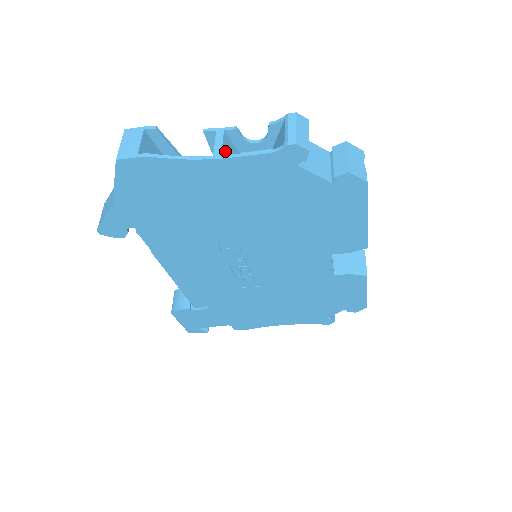
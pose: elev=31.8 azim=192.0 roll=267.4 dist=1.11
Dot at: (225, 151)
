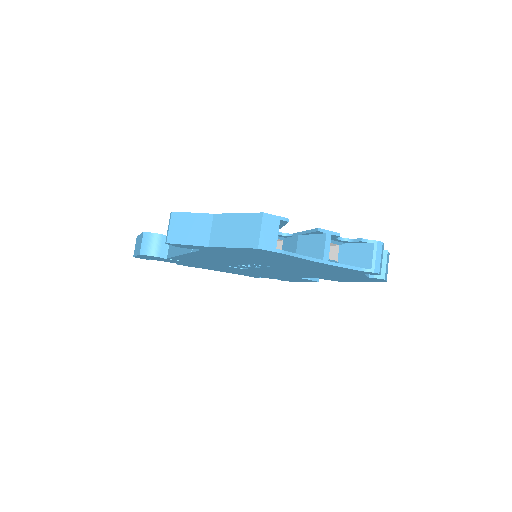
Dot at: (328, 252)
